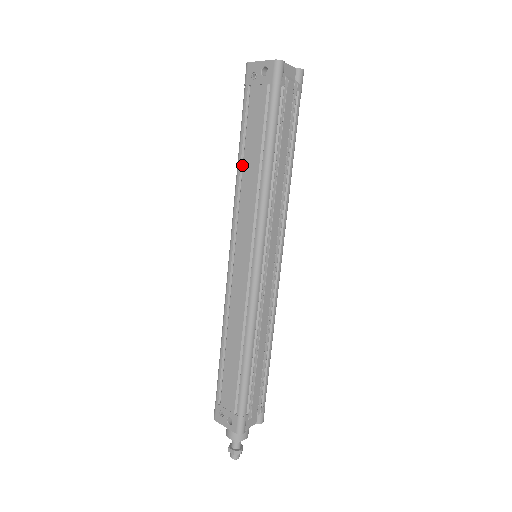
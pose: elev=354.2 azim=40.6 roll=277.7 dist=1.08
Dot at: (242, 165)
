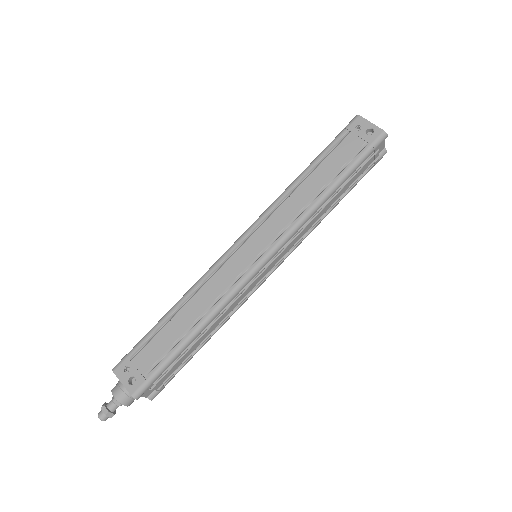
Dot at: (302, 181)
